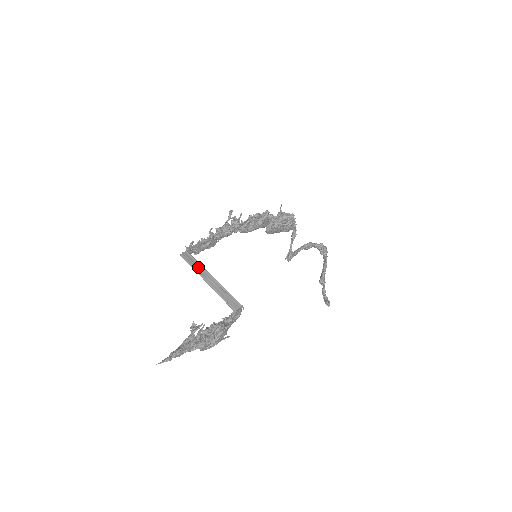
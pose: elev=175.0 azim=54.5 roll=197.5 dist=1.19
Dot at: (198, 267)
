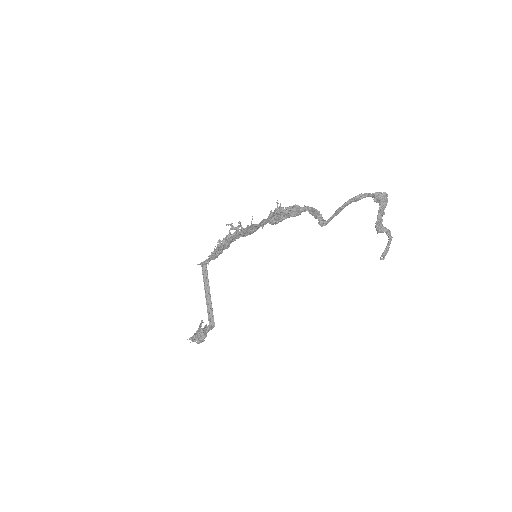
Dot at: (205, 280)
